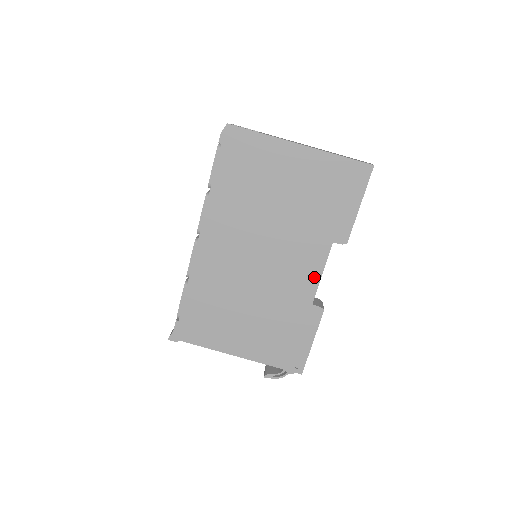
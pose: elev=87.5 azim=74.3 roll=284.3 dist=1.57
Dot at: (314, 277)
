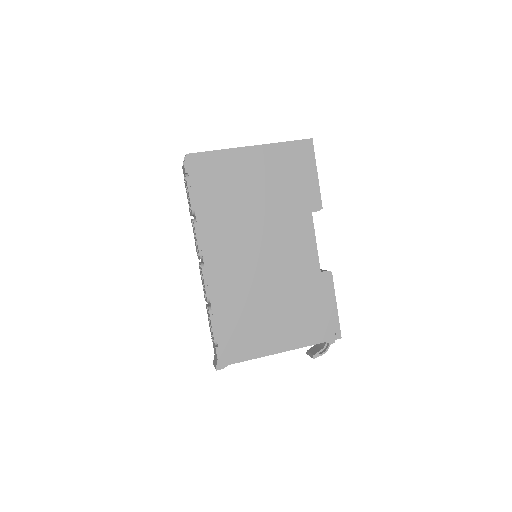
Dot at: (311, 248)
